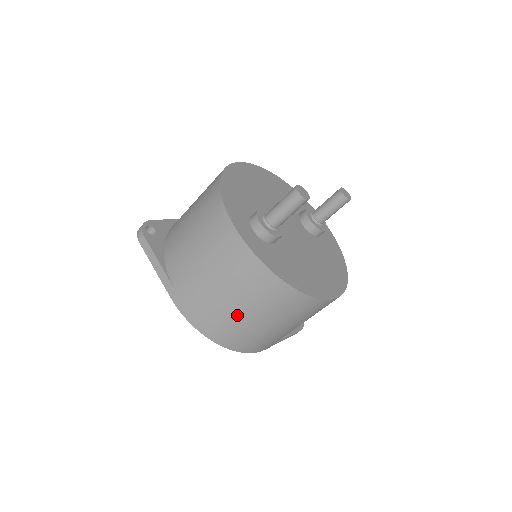
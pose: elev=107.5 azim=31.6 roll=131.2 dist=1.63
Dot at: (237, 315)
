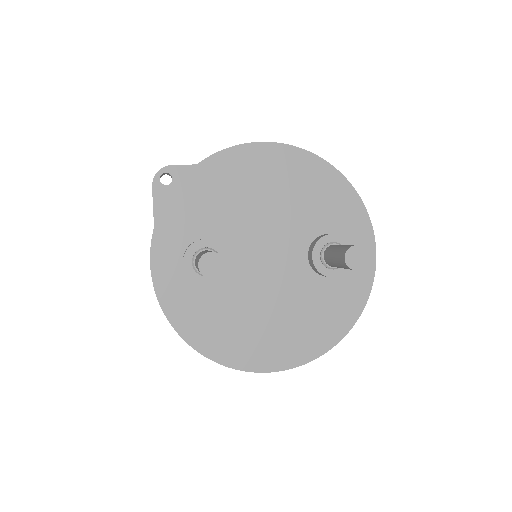
Dot at: occluded
